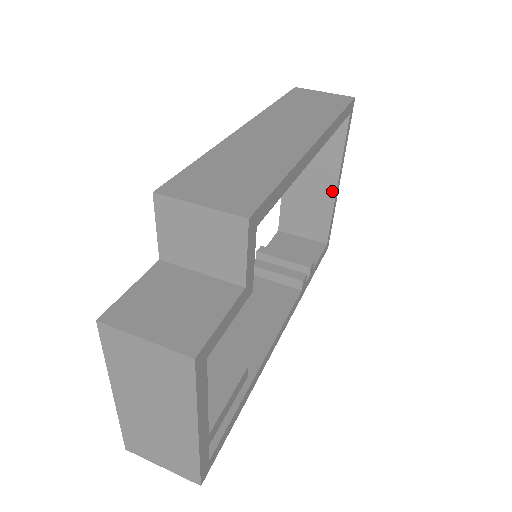
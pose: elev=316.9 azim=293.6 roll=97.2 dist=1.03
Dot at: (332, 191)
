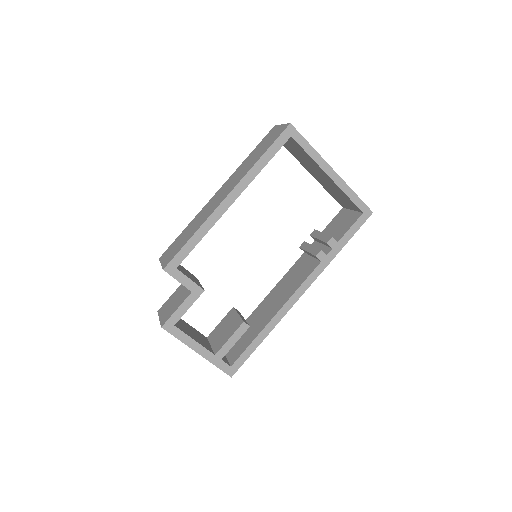
Dot at: (331, 180)
